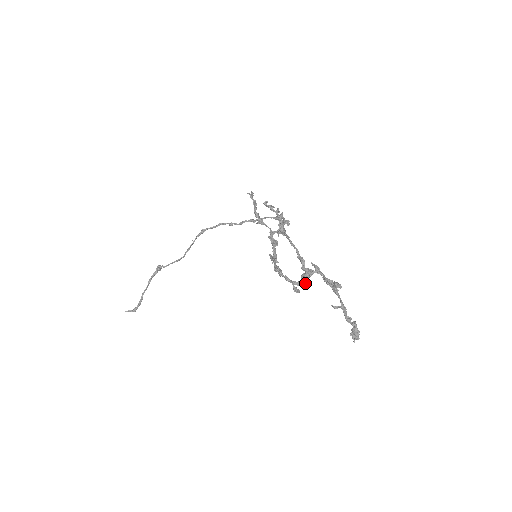
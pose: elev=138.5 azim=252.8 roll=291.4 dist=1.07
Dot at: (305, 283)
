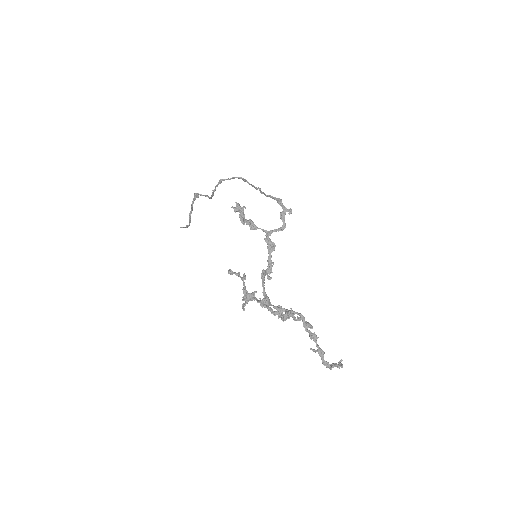
Dot at: occluded
